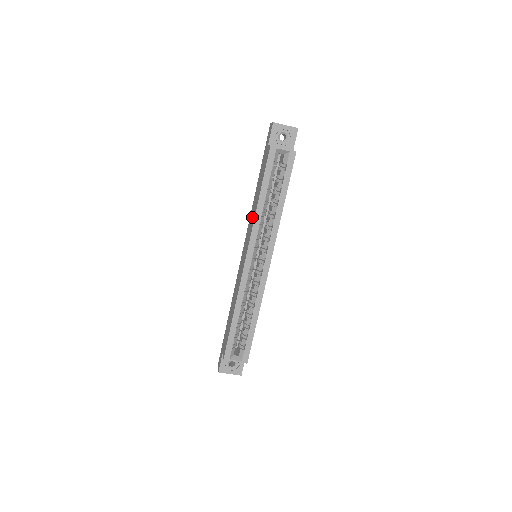
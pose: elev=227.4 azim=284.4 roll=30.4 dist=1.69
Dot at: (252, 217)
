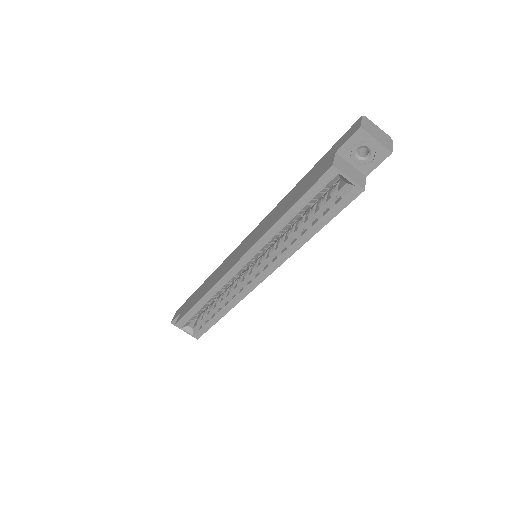
Dot at: (269, 221)
